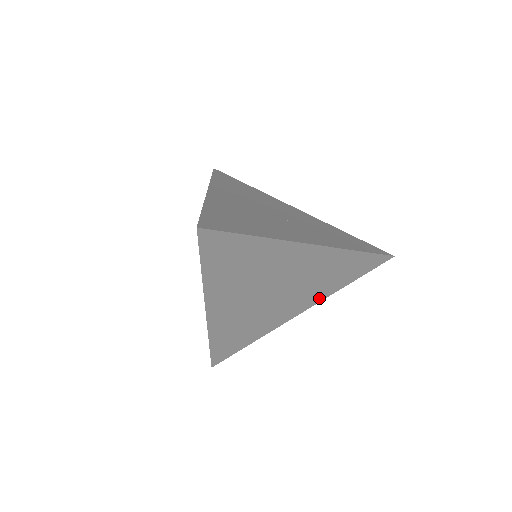
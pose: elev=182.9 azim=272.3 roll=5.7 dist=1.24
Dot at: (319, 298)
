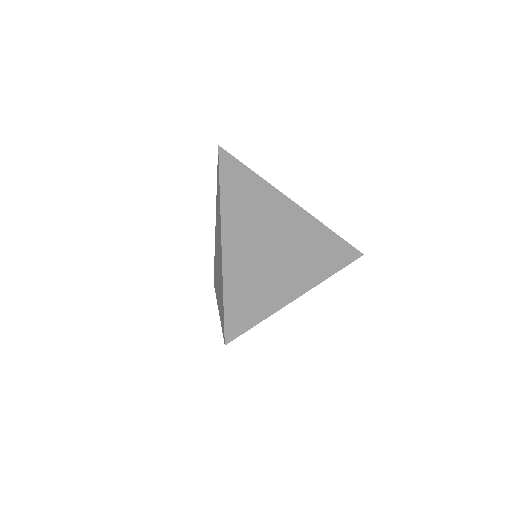
Dot at: occluded
